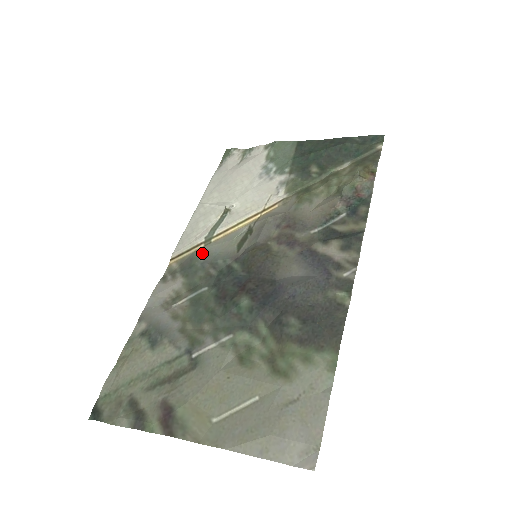
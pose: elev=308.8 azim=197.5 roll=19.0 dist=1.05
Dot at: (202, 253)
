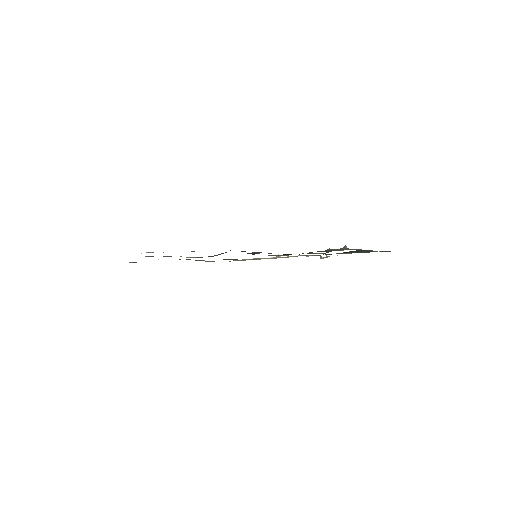
Dot at: occluded
